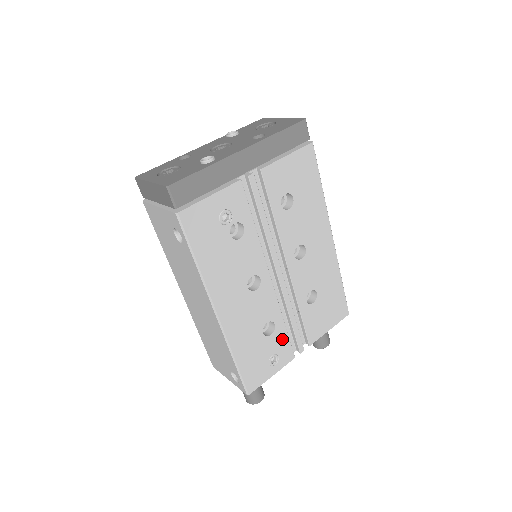
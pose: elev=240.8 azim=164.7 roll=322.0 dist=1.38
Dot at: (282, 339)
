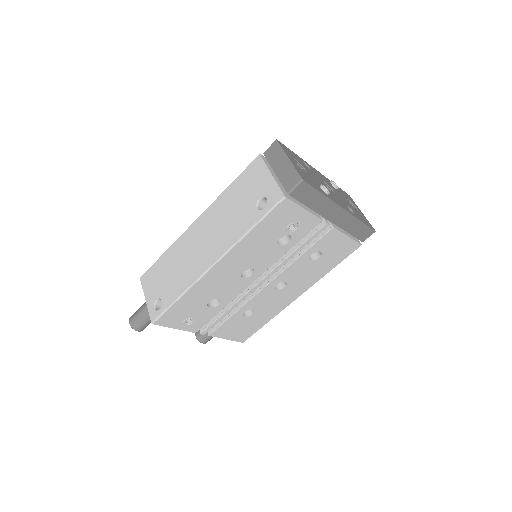
Dot at: (208, 316)
